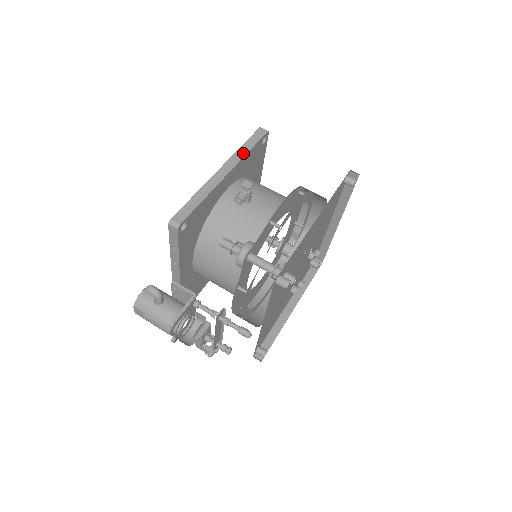
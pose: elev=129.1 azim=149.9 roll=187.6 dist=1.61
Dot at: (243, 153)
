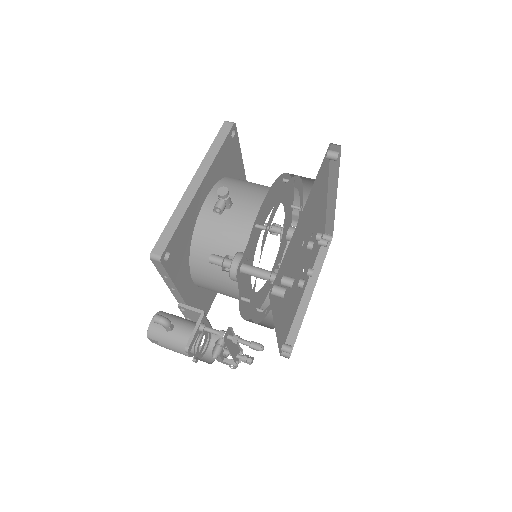
Dot at: (212, 157)
